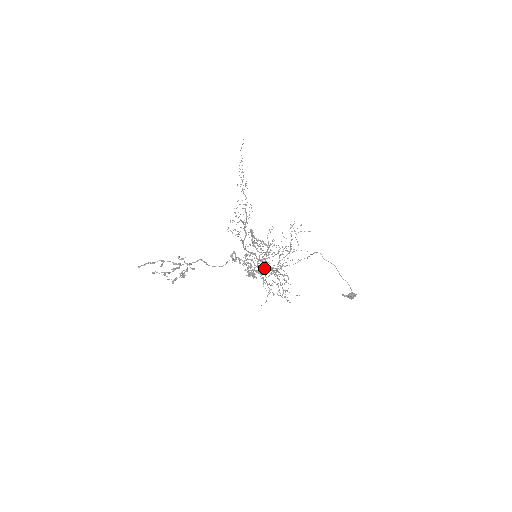
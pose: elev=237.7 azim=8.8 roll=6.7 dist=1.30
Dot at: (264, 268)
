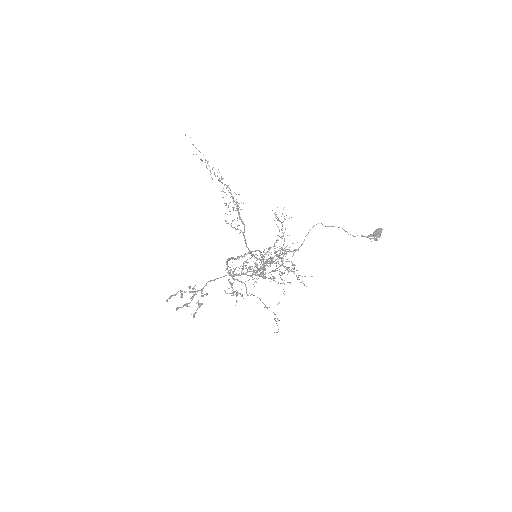
Dot at: (272, 257)
